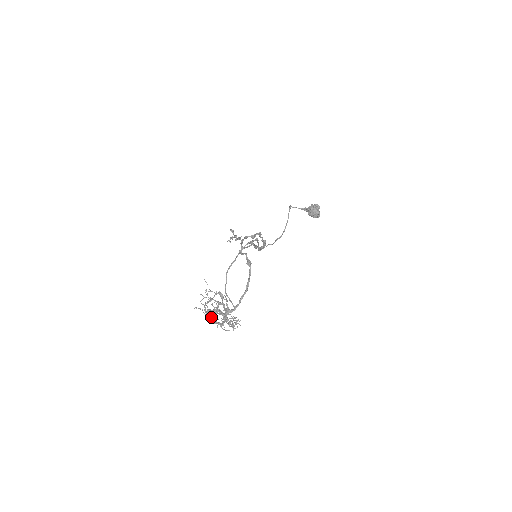
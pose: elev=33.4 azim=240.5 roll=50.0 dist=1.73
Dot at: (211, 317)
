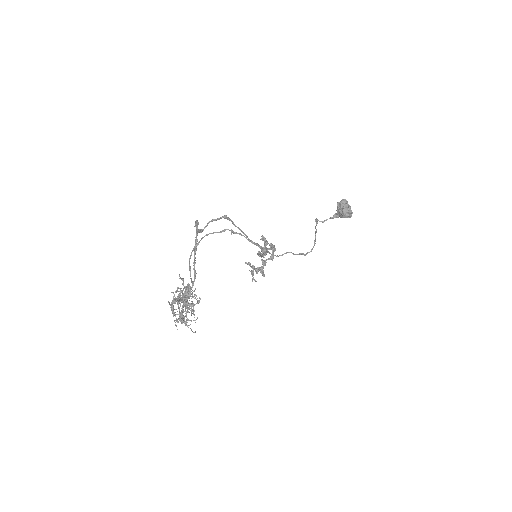
Dot at: (180, 318)
